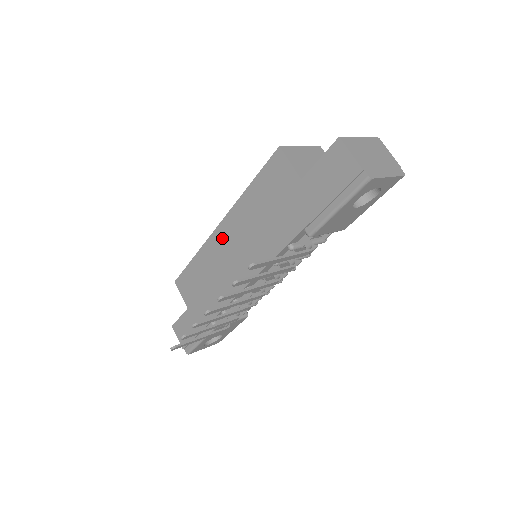
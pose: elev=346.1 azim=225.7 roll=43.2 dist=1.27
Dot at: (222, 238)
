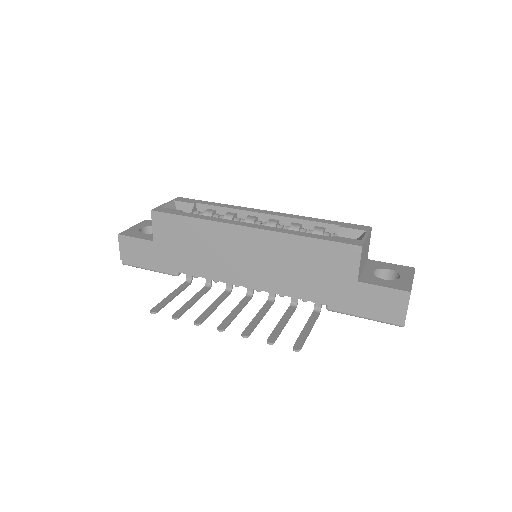
Dot at: (244, 238)
